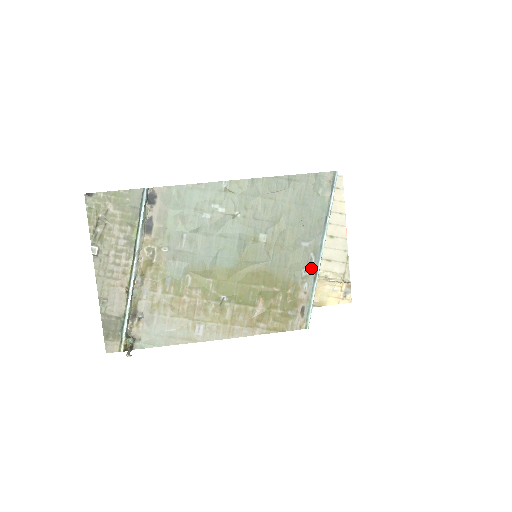
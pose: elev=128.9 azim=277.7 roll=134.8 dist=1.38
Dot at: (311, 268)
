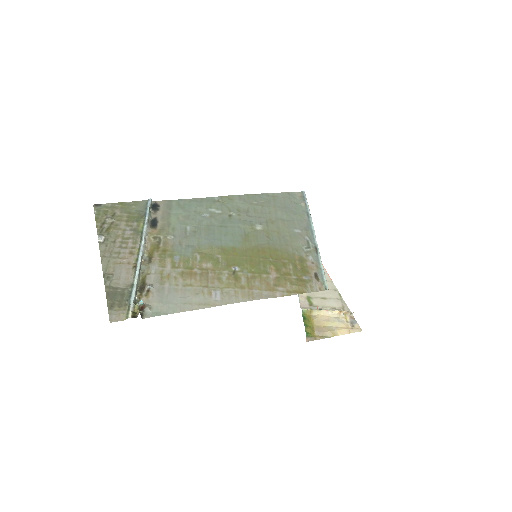
Dot at: (310, 246)
